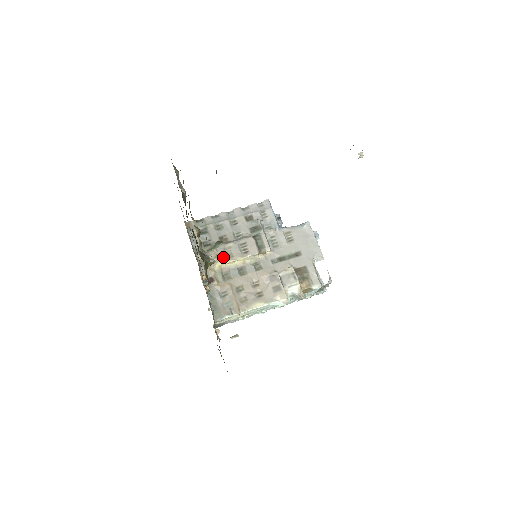
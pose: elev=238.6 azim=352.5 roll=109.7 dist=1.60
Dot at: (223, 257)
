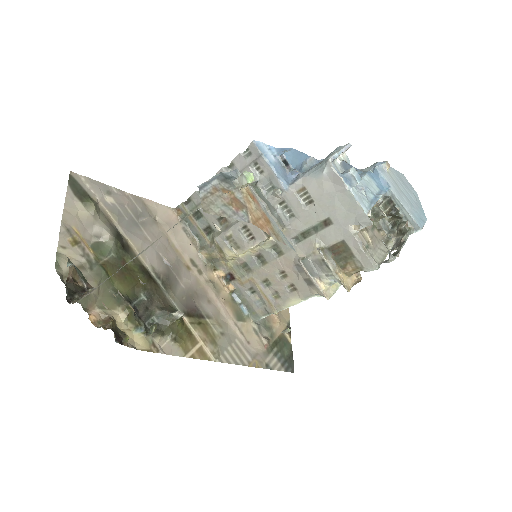
Dot at: (228, 251)
